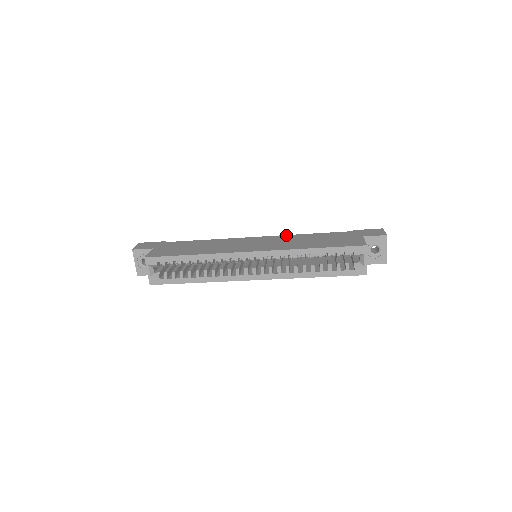
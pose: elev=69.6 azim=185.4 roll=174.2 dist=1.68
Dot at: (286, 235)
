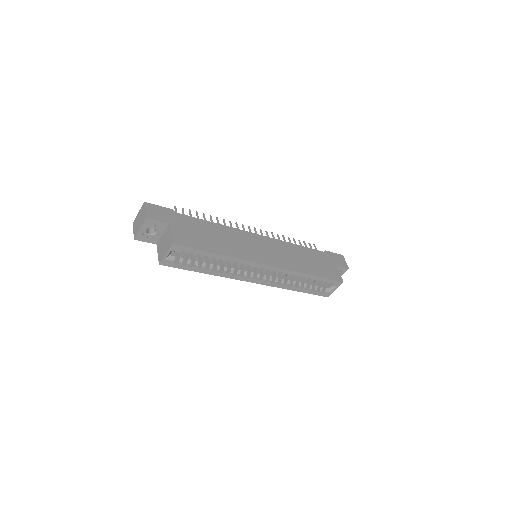
Dot at: (282, 241)
